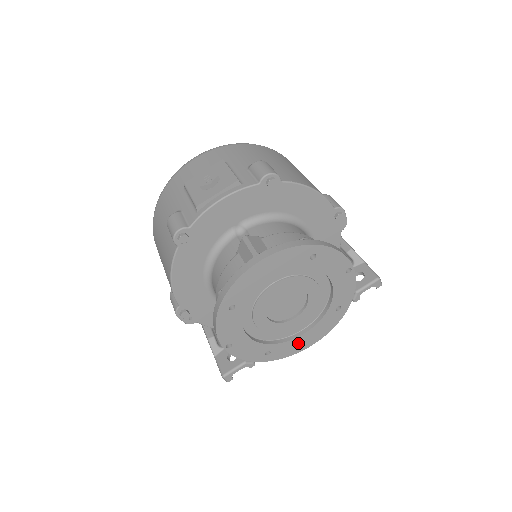
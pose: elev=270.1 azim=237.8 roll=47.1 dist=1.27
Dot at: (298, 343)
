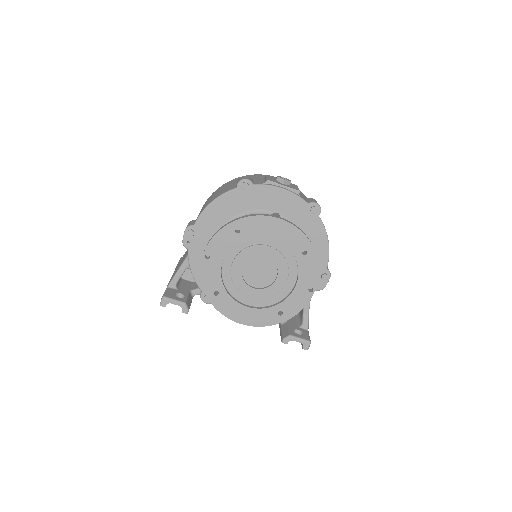
Dot at: (237, 310)
